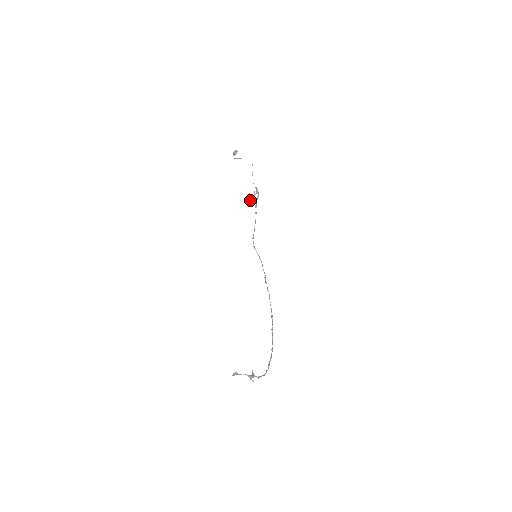
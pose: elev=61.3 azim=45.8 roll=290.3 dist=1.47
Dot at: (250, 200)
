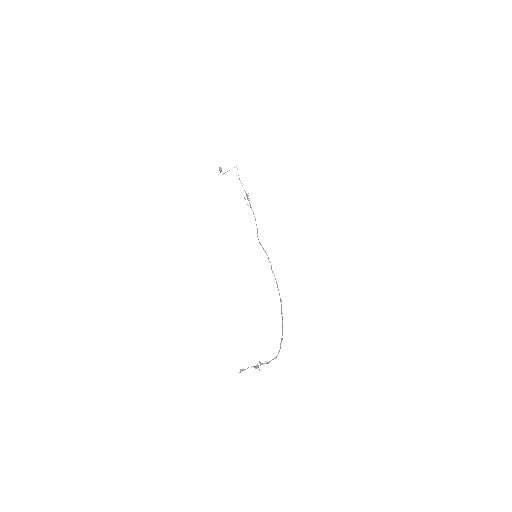
Dot at: occluded
